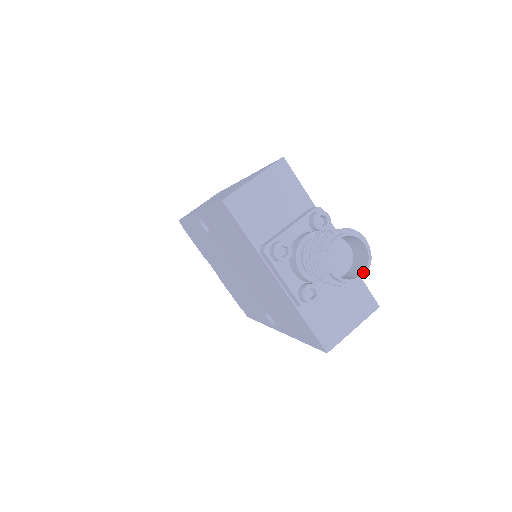
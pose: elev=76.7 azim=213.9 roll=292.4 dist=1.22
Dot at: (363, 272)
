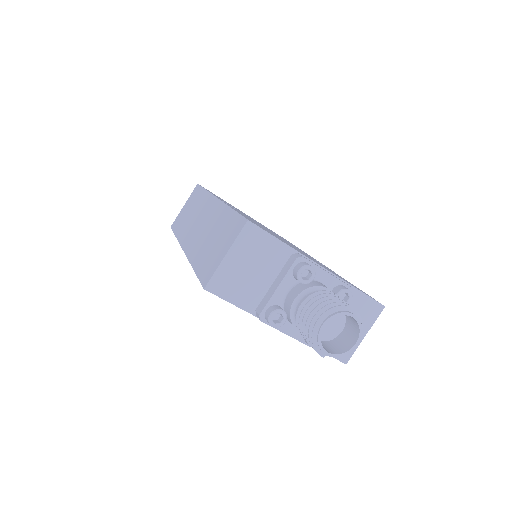
Dot at: (357, 340)
